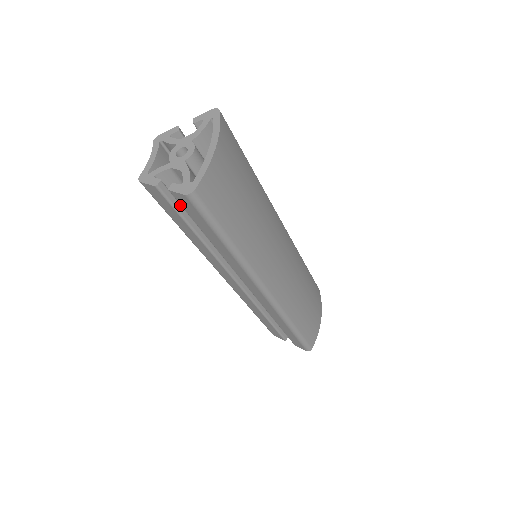
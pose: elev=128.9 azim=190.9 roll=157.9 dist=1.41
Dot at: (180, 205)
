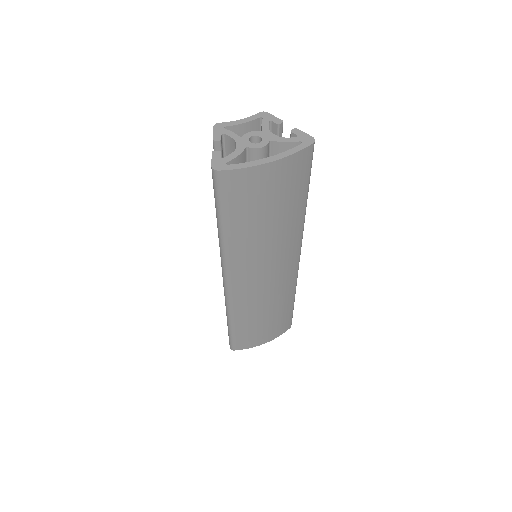
Dot at: occluded
